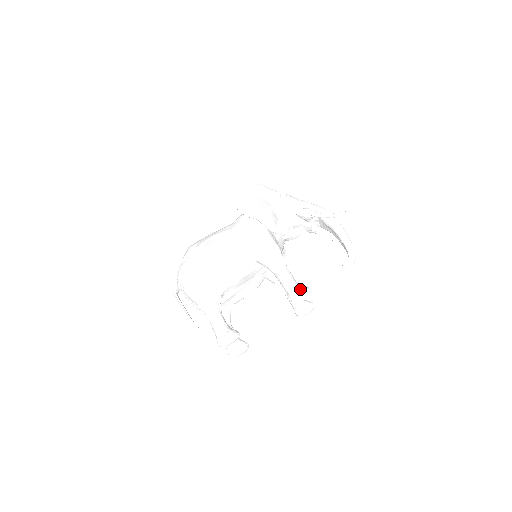
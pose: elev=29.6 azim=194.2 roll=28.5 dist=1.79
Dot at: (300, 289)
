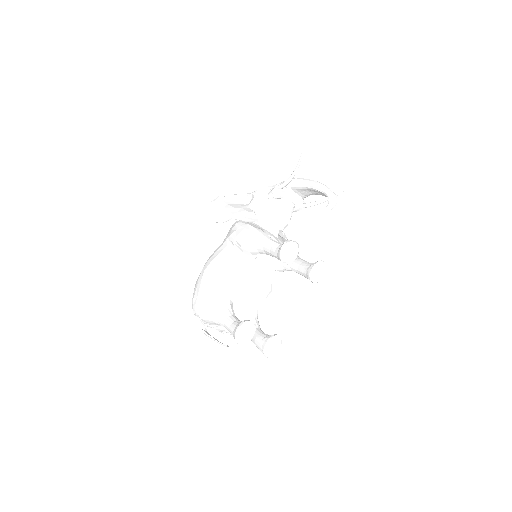
Dot at: (284, 245)
